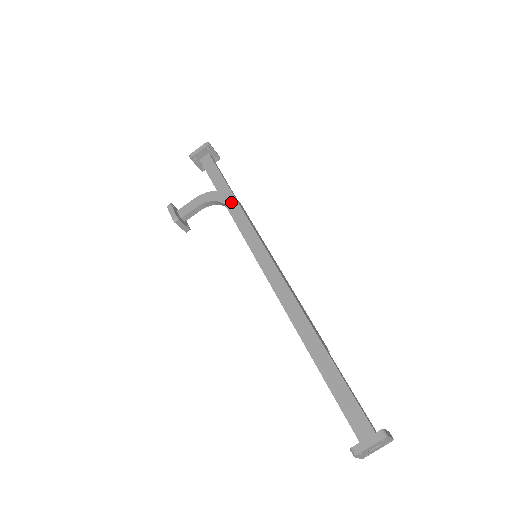
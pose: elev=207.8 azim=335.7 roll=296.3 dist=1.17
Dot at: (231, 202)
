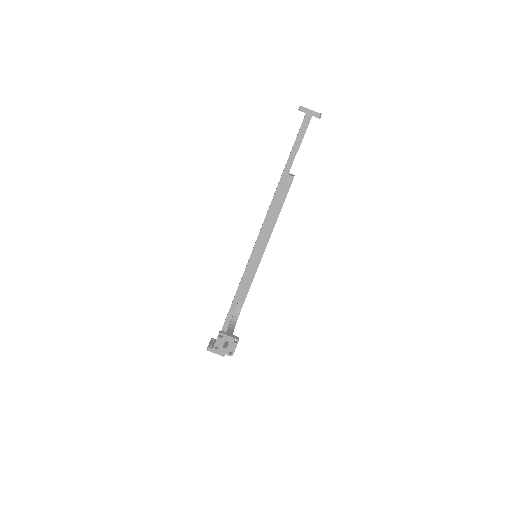
Dot at: (234, 296)
